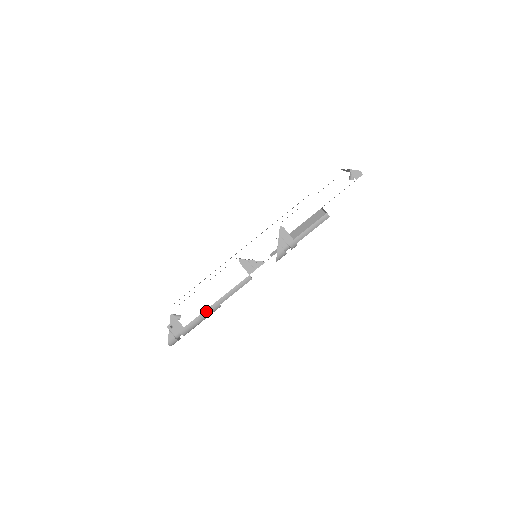
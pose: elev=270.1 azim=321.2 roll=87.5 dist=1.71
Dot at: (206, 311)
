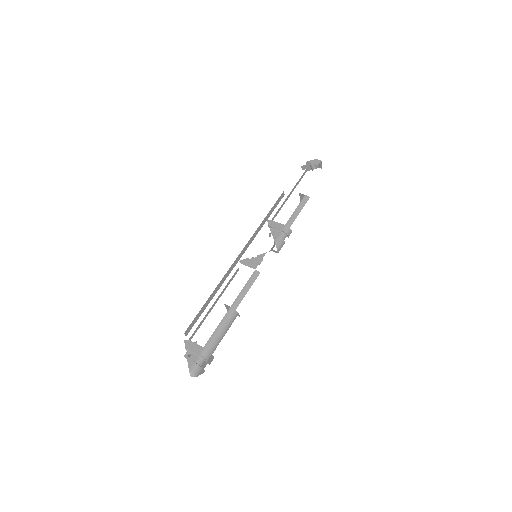
Dot at: (222, 321)
